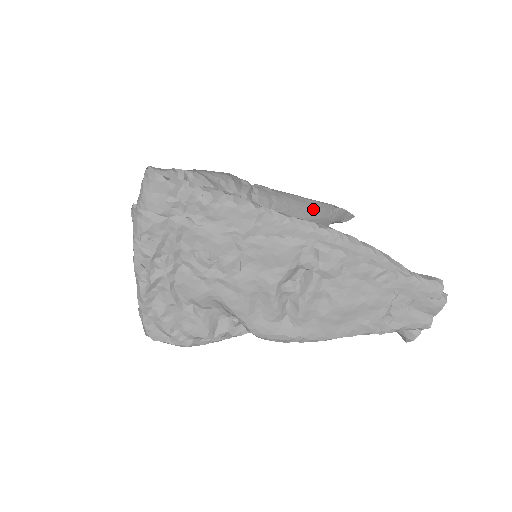
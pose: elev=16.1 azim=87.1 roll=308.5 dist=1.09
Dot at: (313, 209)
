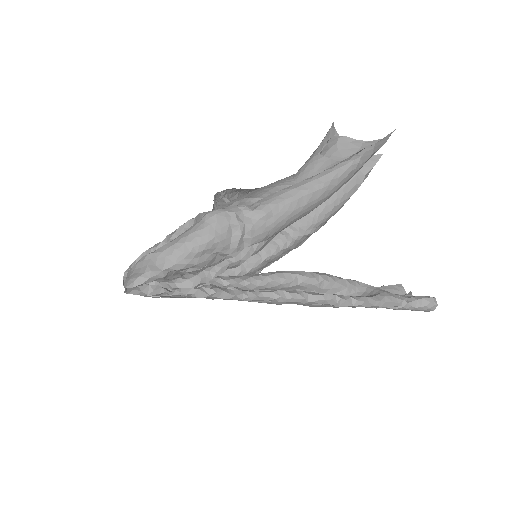
Dot at: (325, 196)
